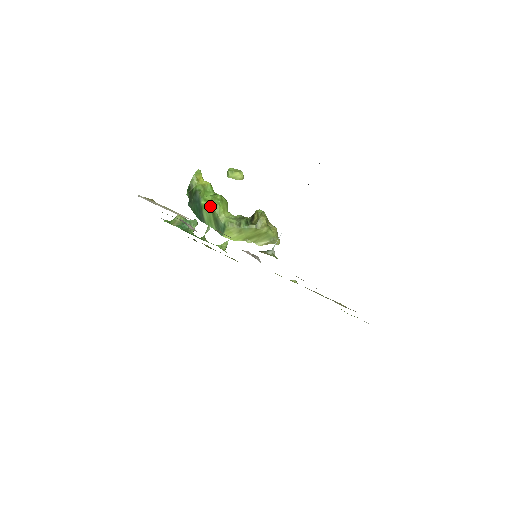
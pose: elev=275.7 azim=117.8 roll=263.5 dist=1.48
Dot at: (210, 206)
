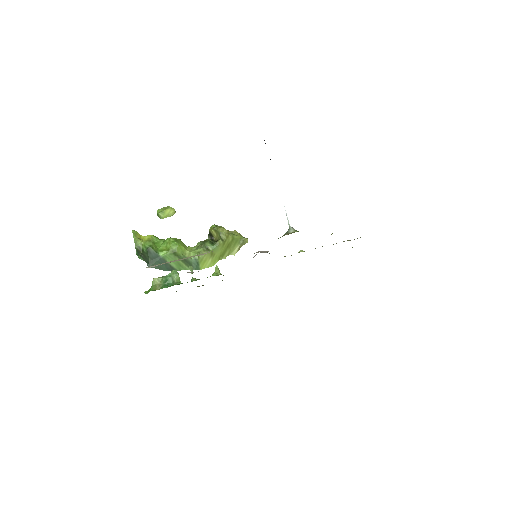
Dot at: (171, 252)
